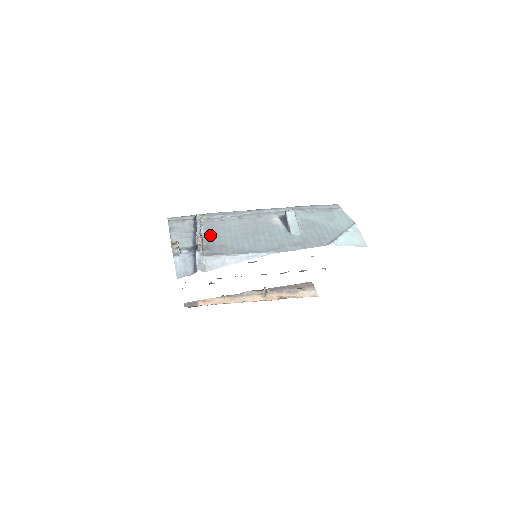
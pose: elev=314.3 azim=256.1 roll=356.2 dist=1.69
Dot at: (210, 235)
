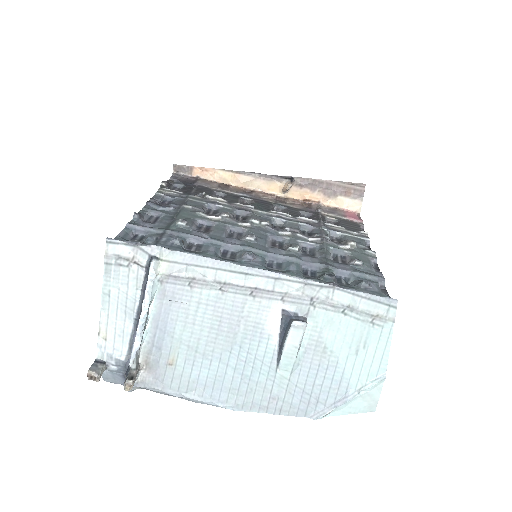
Dot at: (160, 328)
